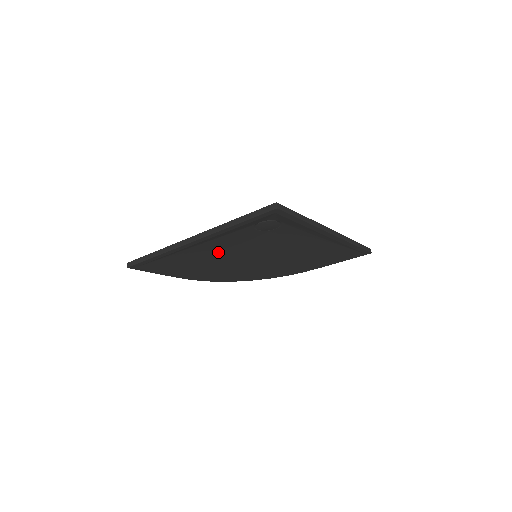
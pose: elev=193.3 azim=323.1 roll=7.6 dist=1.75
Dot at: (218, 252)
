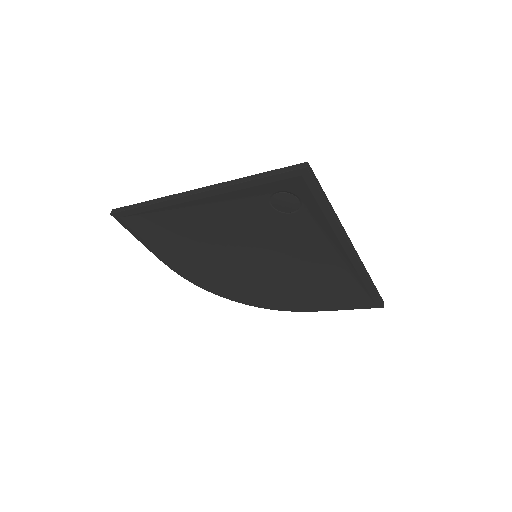
Dot at: (217, 230)
